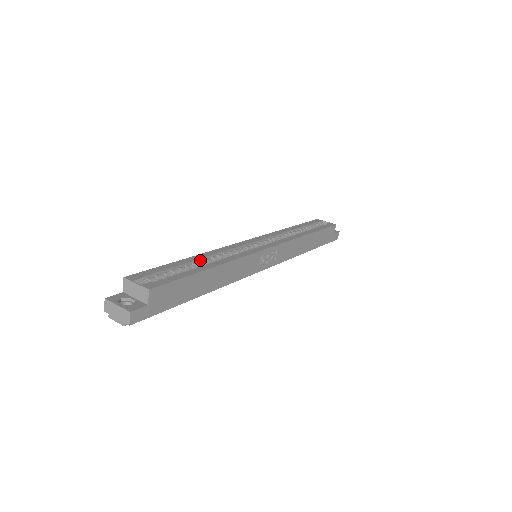
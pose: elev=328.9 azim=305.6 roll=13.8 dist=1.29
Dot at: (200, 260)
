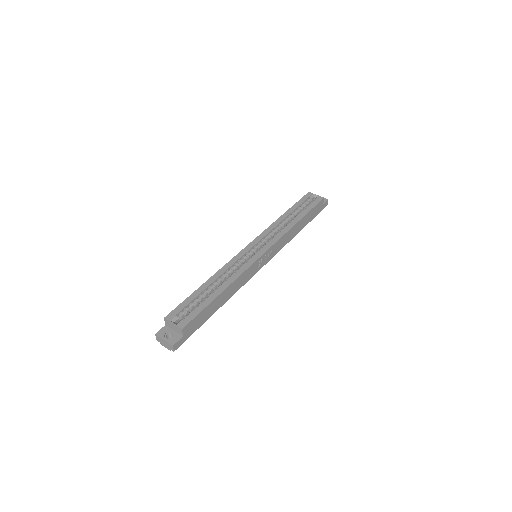
Dot at: (213, 282)
